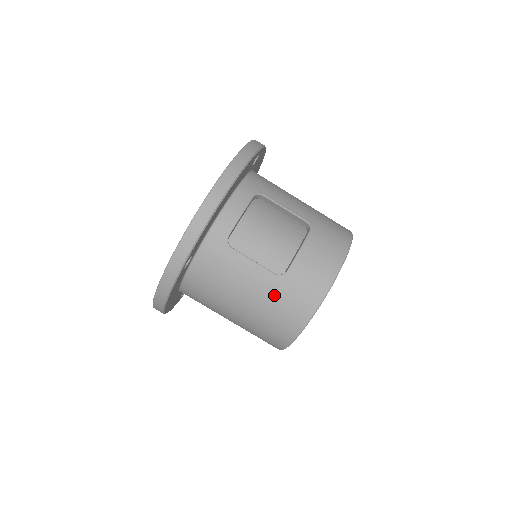
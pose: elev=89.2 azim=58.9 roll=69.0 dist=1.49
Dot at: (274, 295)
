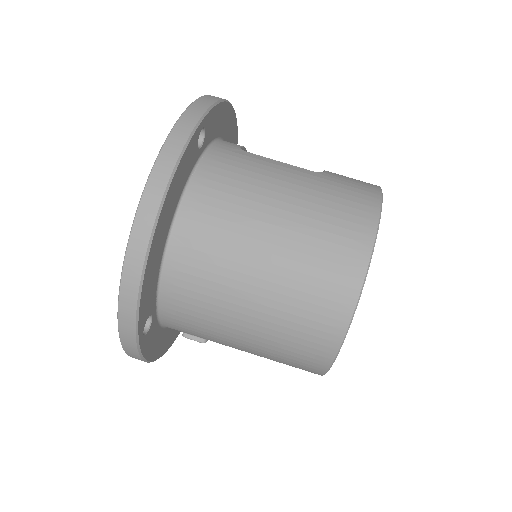
Dot at: (322, 185)
